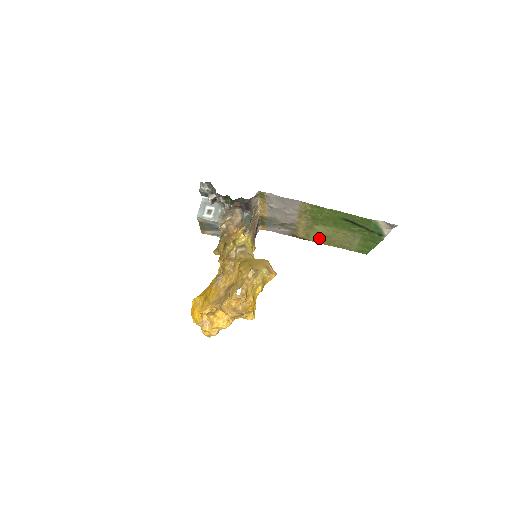
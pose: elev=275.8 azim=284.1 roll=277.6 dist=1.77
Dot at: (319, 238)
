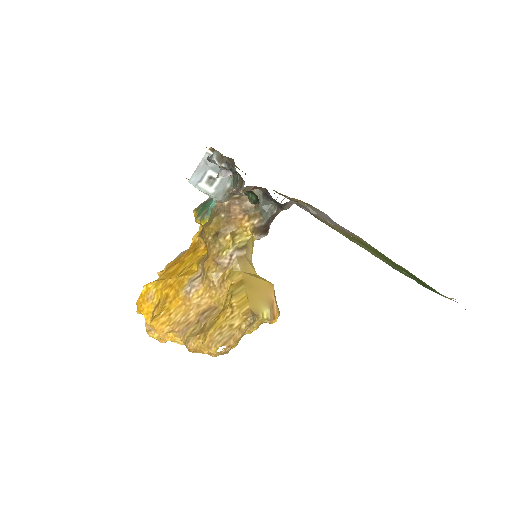
Dot at: (345, 236)
